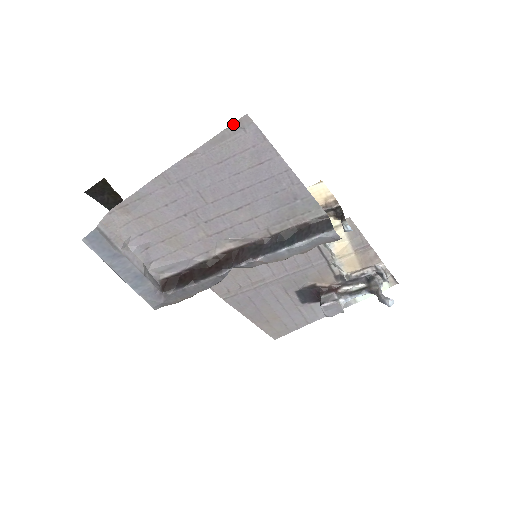
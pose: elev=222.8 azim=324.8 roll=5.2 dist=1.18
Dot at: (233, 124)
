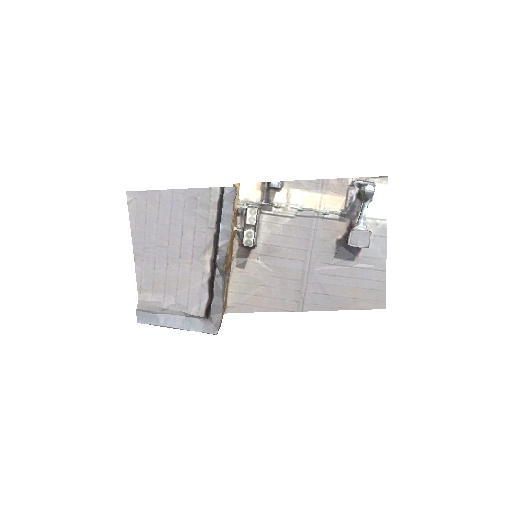
Dot at: (127, 201)
